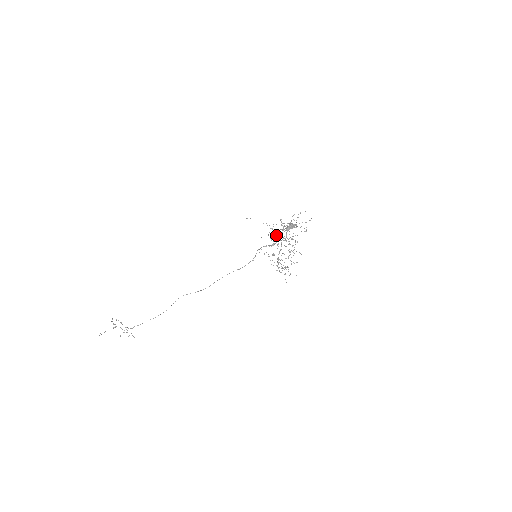
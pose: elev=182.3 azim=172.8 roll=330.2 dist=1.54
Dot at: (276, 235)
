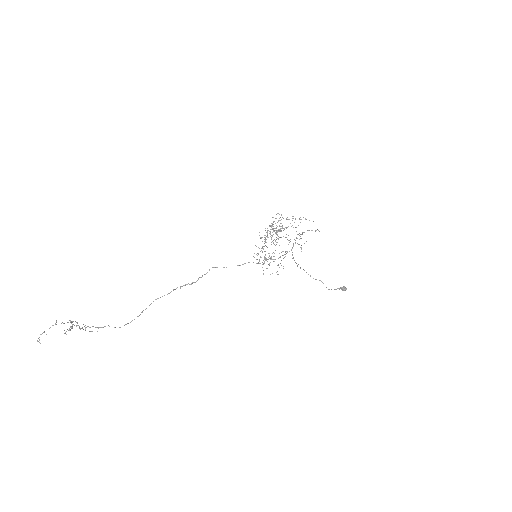
Dot at: (273, 229)
